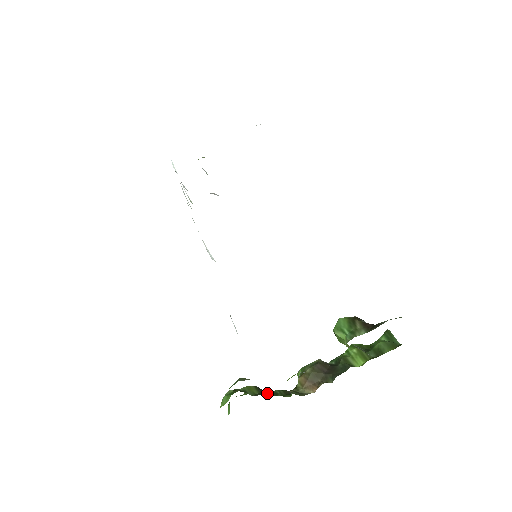
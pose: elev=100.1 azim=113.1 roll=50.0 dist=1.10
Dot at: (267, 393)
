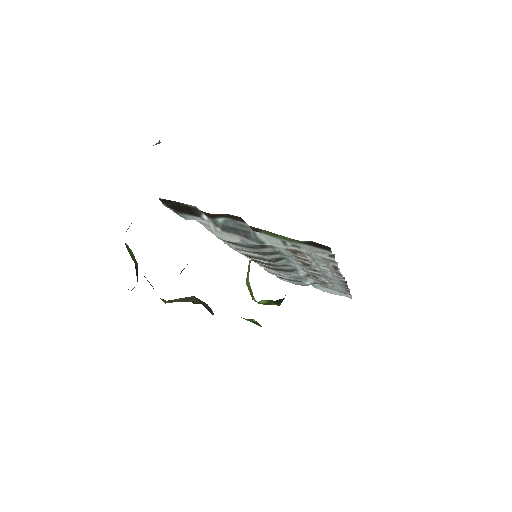
Dot at: occluded
